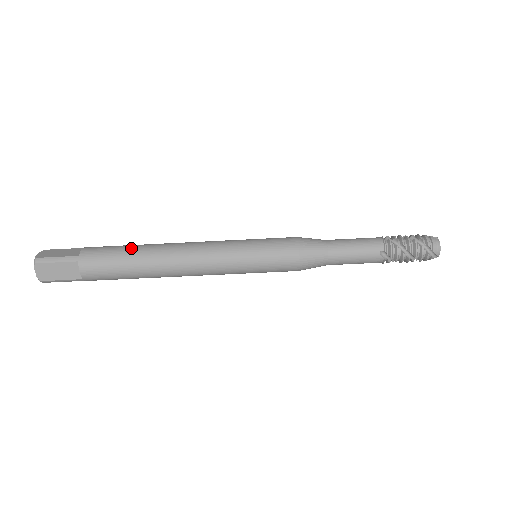
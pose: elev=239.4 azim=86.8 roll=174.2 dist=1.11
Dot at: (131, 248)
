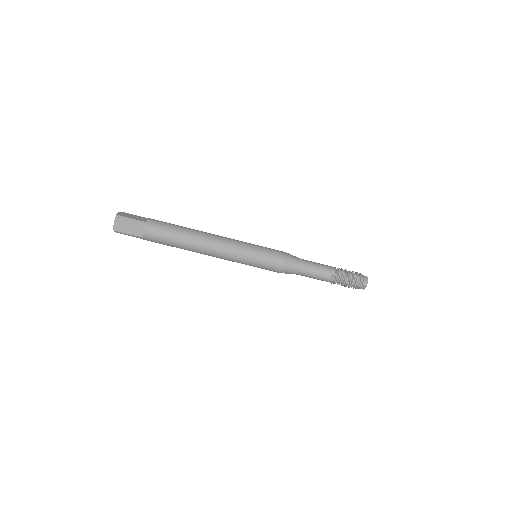
Dot at: (180, 227)
